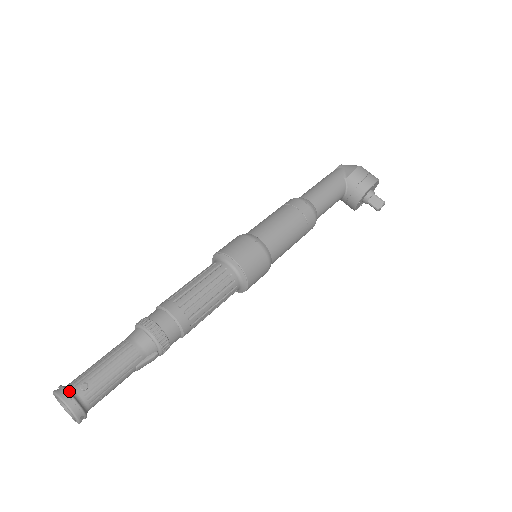
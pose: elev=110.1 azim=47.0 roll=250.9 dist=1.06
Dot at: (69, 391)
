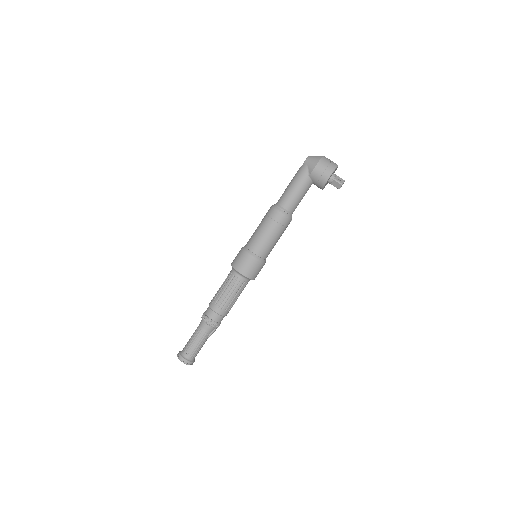
Dot at: (183, 357)
